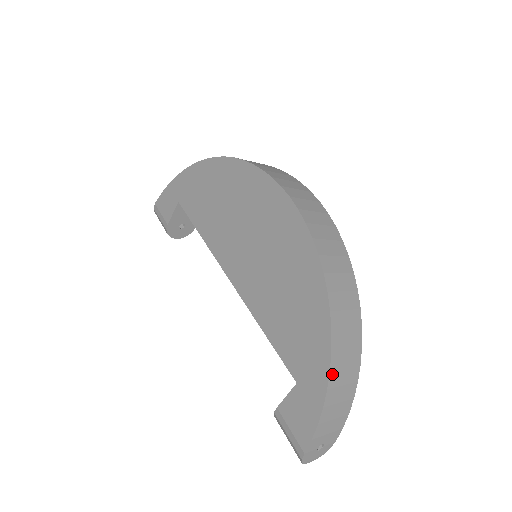
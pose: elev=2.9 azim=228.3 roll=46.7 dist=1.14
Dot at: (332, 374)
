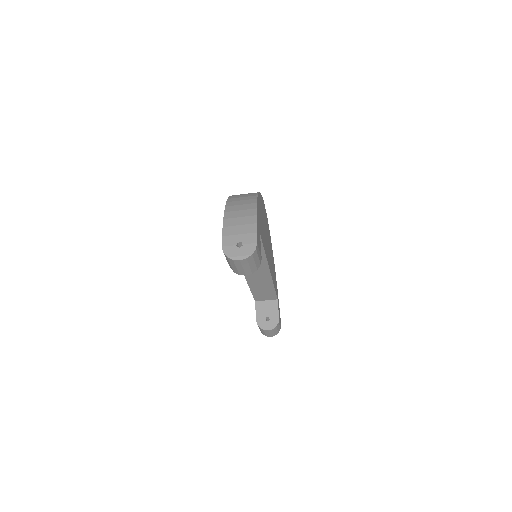
Dot at: (228, 208)
